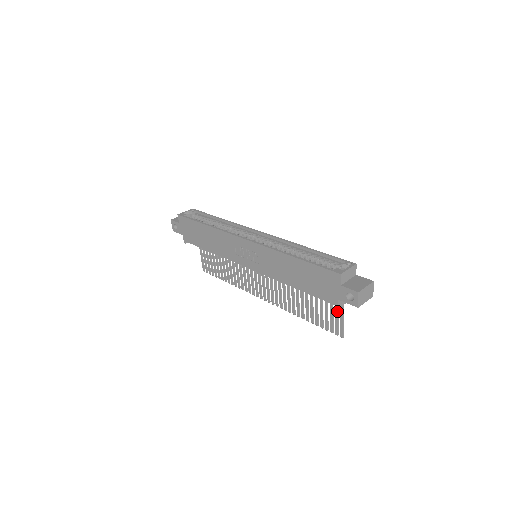
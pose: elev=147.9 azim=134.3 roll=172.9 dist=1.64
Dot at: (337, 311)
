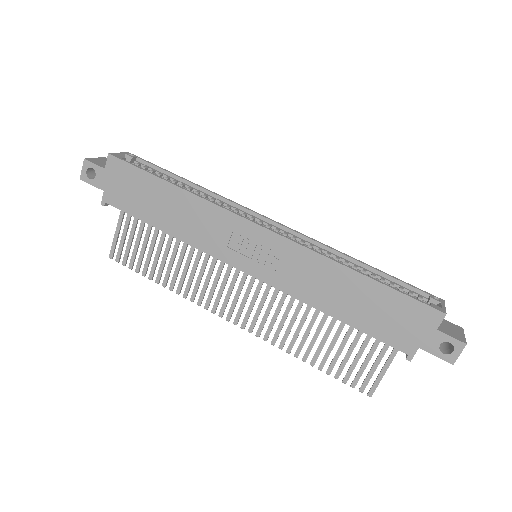
Dot at: (380, 359)
